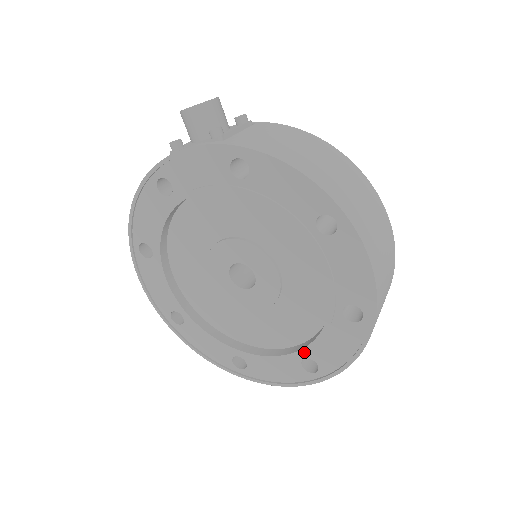
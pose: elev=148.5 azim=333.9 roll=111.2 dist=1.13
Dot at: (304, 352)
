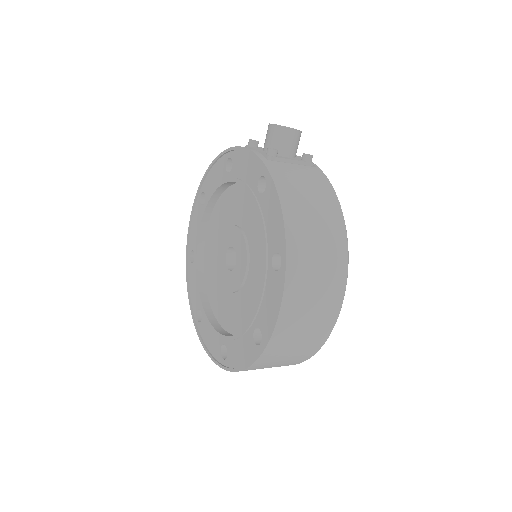
Dot at: (226, 339)
